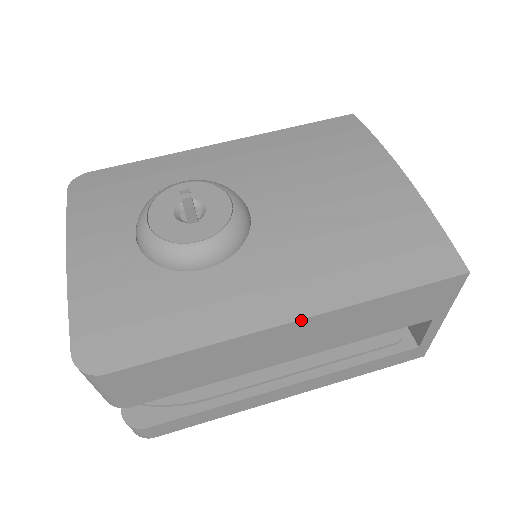
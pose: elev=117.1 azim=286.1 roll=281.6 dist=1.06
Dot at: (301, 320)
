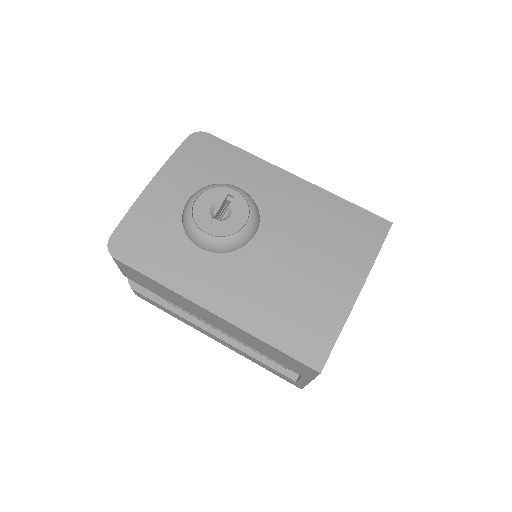
Dot at: (216, 315)
